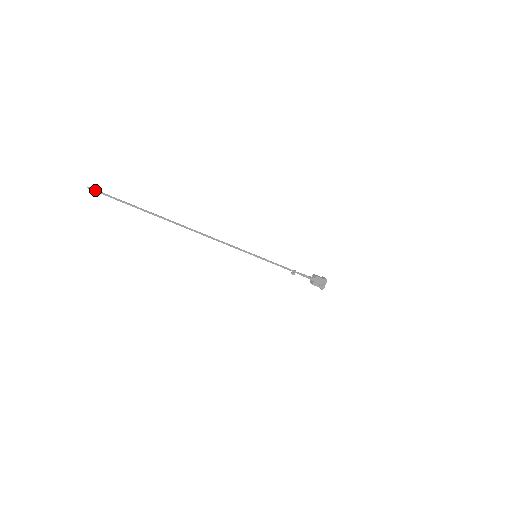
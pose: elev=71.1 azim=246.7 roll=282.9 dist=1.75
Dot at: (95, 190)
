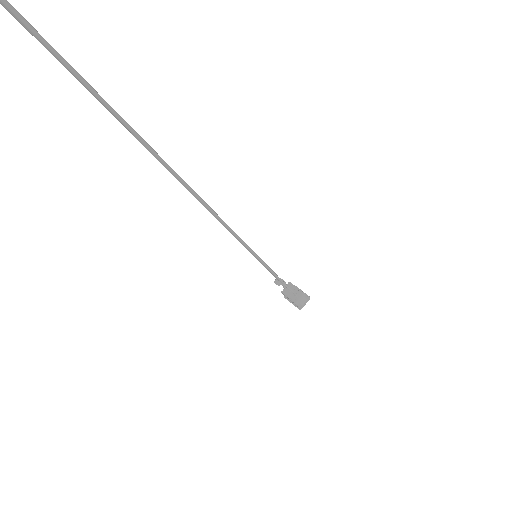
Dot at: (16, 11)
